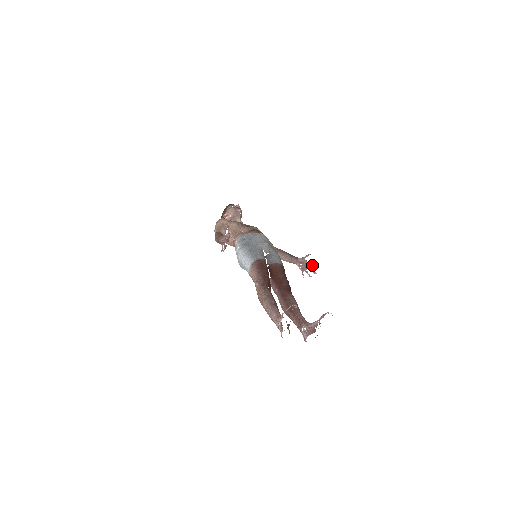
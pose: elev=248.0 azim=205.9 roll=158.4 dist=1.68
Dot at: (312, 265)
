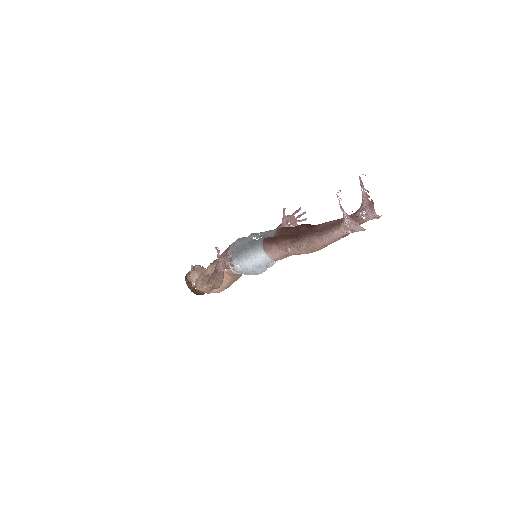
Dot at: (296, 211)
